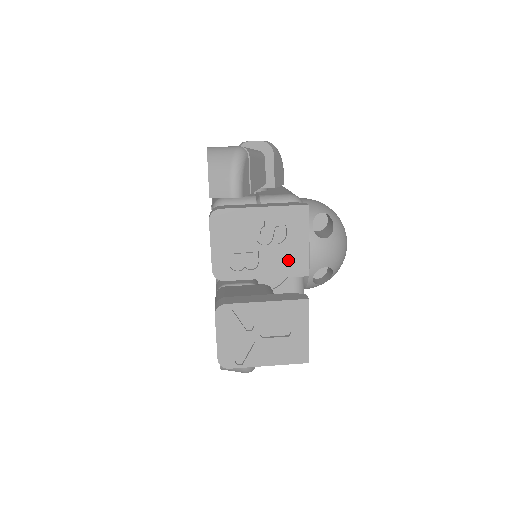
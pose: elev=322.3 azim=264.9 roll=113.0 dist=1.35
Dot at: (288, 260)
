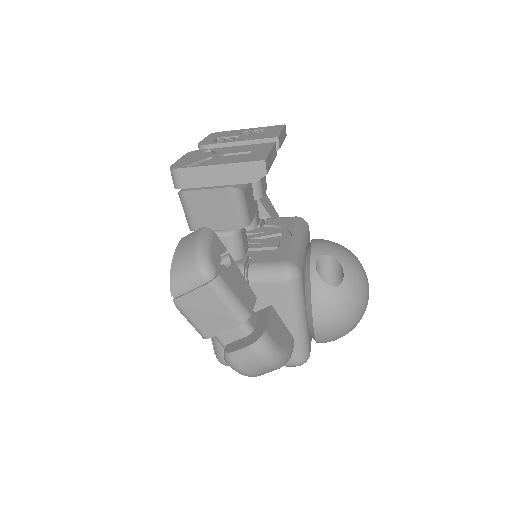
Dot at: (262, 136)
